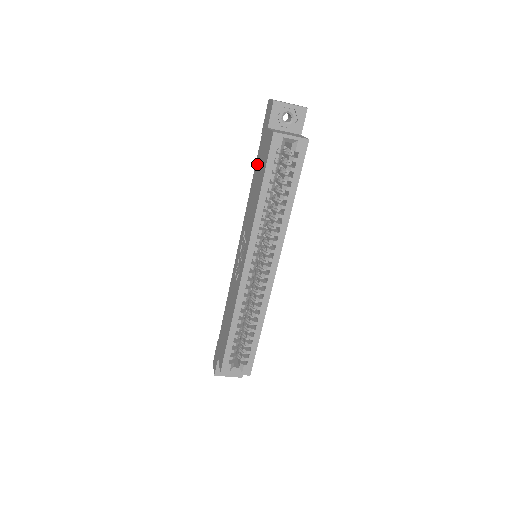
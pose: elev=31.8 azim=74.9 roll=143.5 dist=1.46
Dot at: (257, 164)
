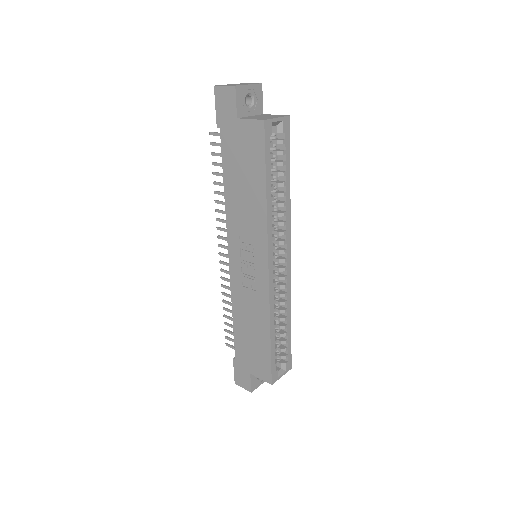
Dot at: (230, 162)
